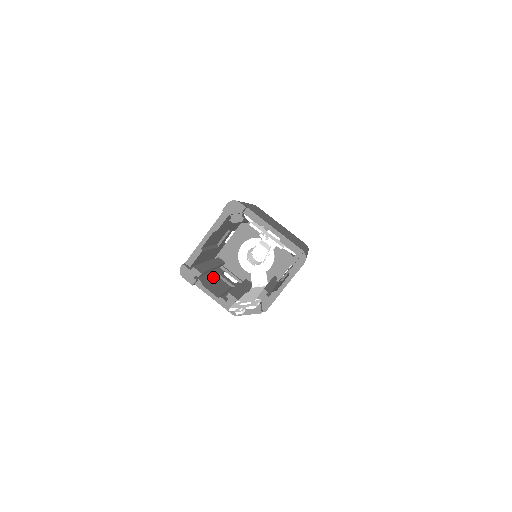
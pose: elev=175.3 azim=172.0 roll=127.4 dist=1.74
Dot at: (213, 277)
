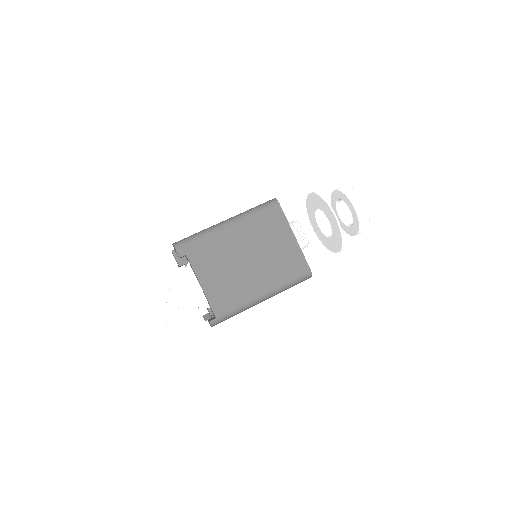
Dot at: occluded
